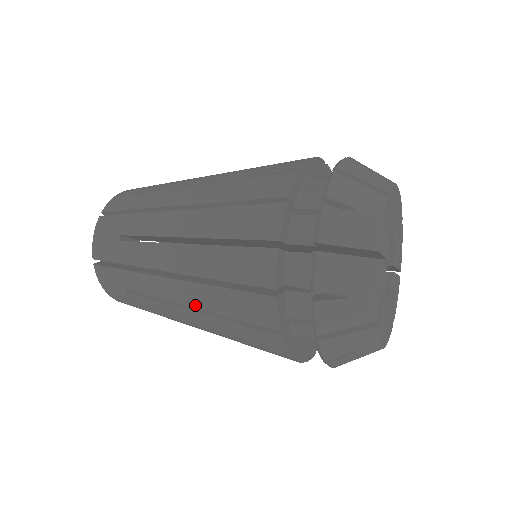
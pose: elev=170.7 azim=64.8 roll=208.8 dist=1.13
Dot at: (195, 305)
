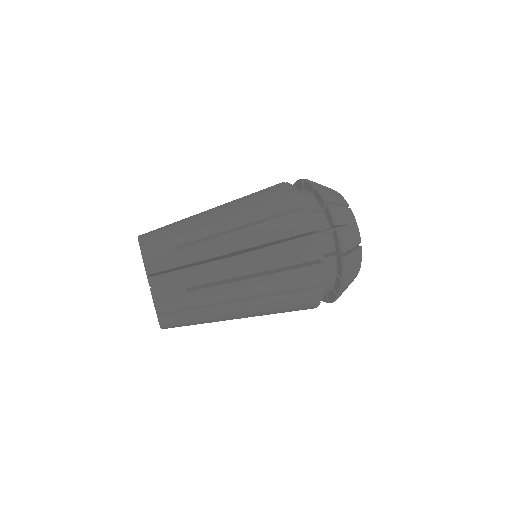
Dot at: occluded
